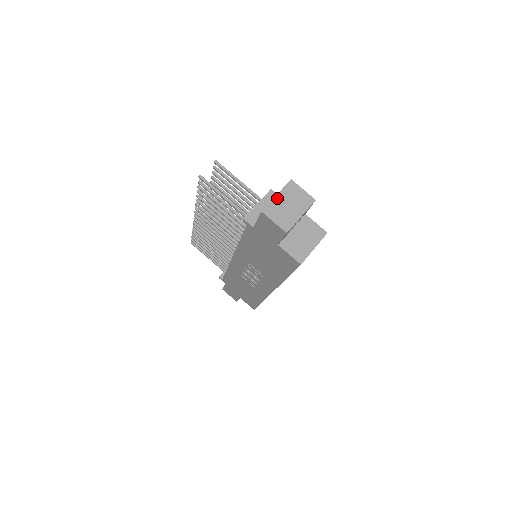
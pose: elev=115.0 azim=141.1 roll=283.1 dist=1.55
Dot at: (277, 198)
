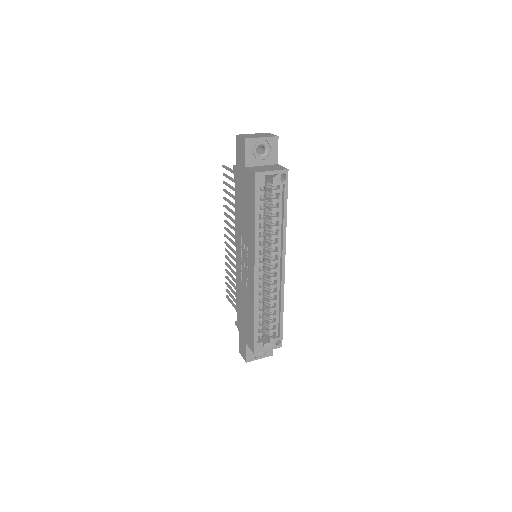
Dot at: (252, 134)
